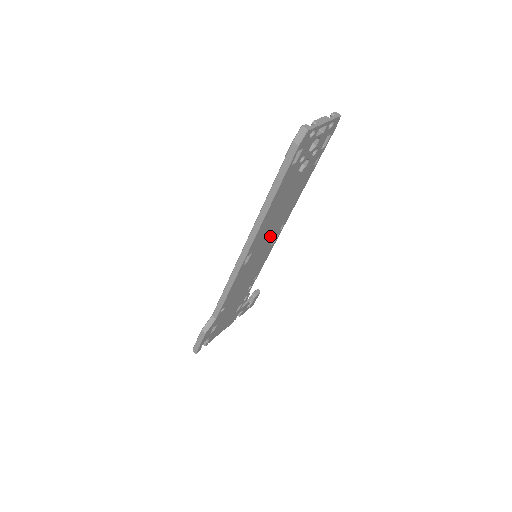
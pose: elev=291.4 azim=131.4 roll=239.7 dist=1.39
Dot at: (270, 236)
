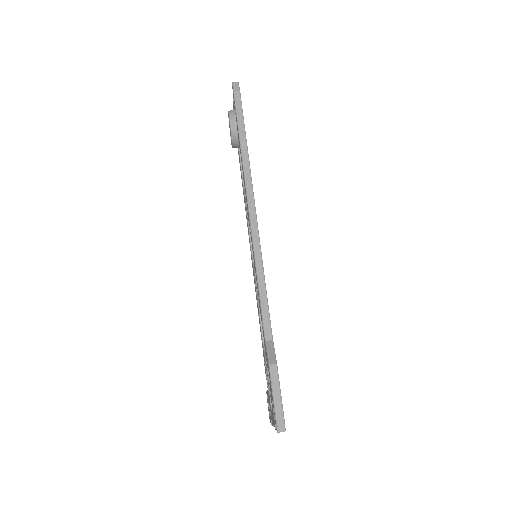
Dot at: occluded
